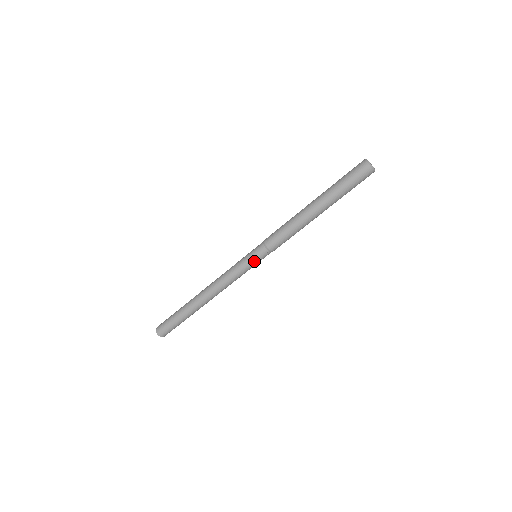
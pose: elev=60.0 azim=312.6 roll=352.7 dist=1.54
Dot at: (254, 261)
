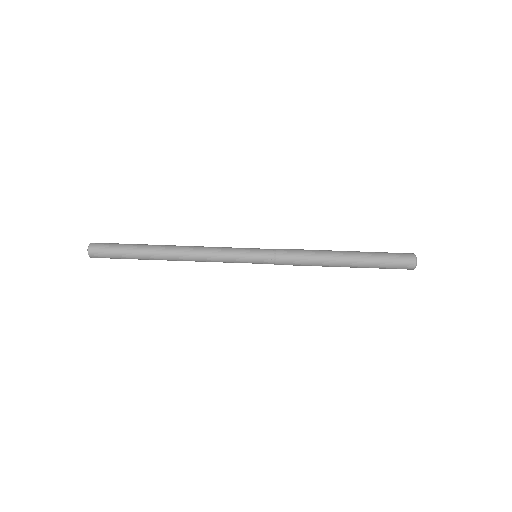
Dot at: (253, 262)
